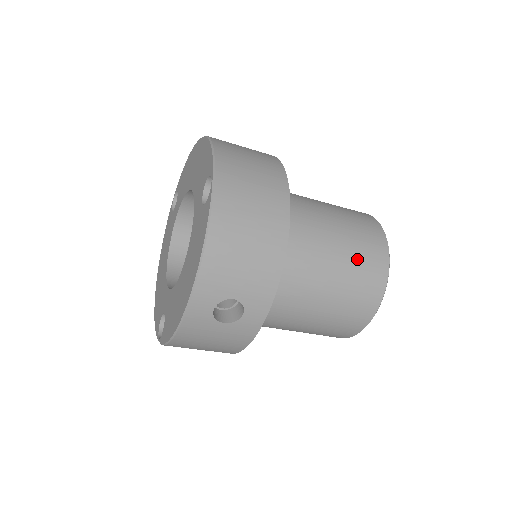
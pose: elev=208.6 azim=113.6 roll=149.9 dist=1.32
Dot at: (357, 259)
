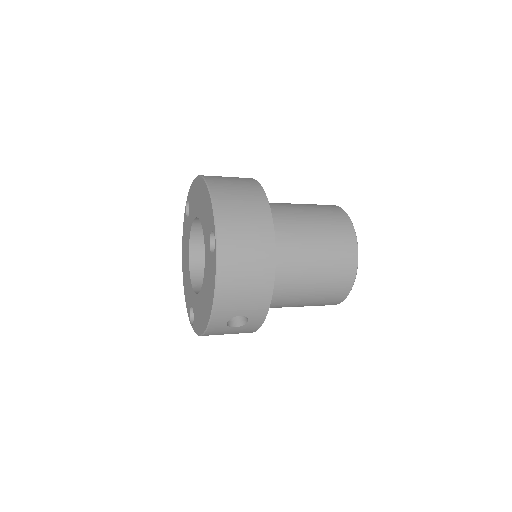
Dot at: (332, 263)
